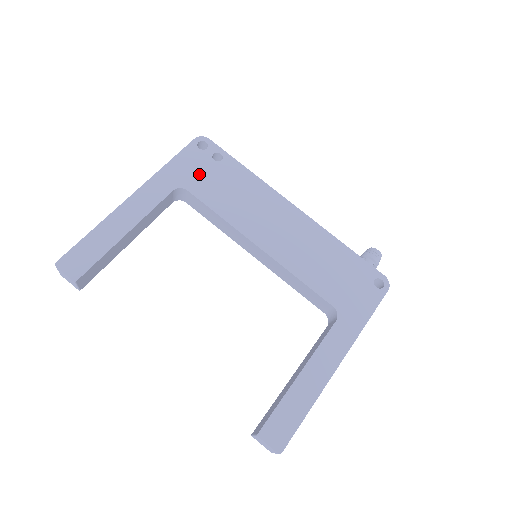
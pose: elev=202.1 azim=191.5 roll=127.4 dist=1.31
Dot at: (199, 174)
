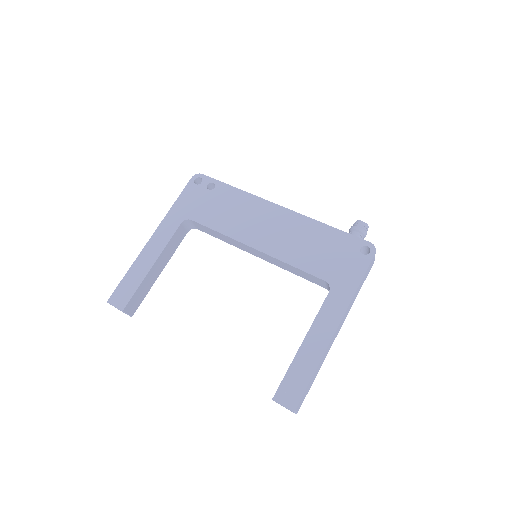
Dot at: (199, 204)
